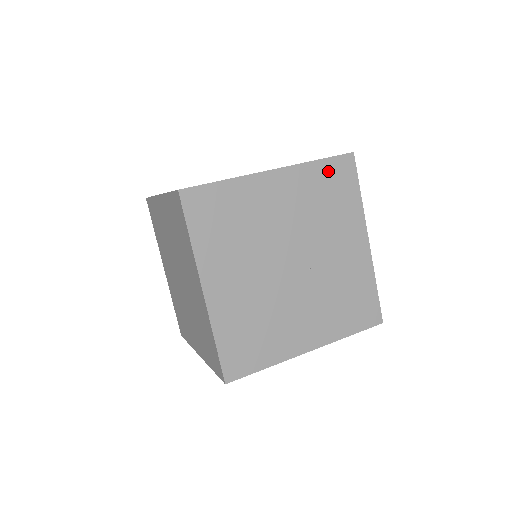
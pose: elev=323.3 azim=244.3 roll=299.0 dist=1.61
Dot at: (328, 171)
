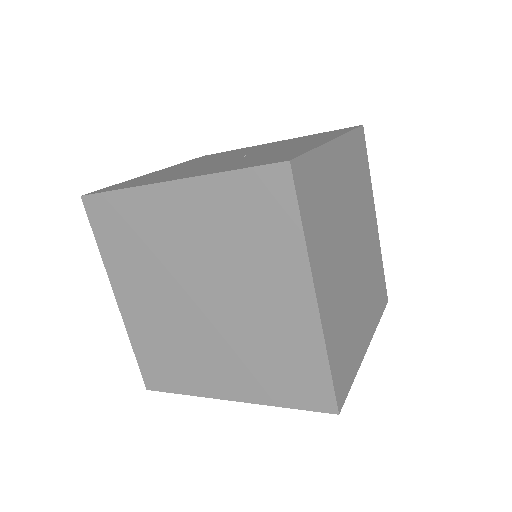
Dot at: (325, 133)
